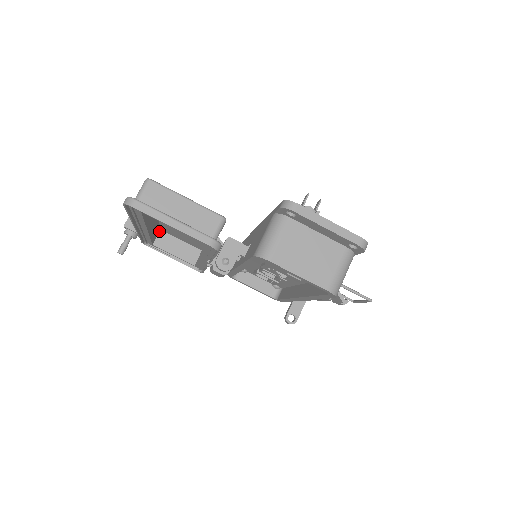
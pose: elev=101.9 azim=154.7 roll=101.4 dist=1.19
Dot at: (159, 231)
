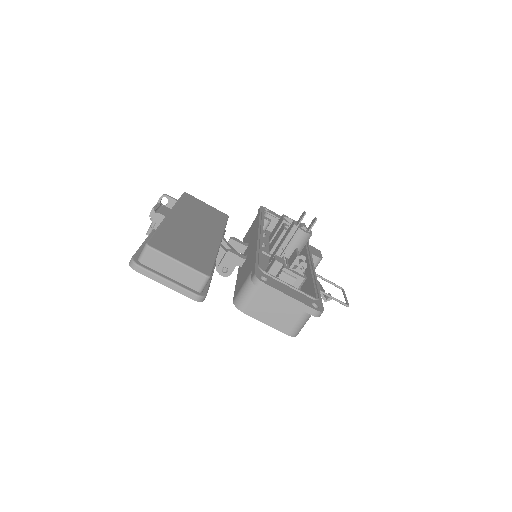
Dot at: occluded
